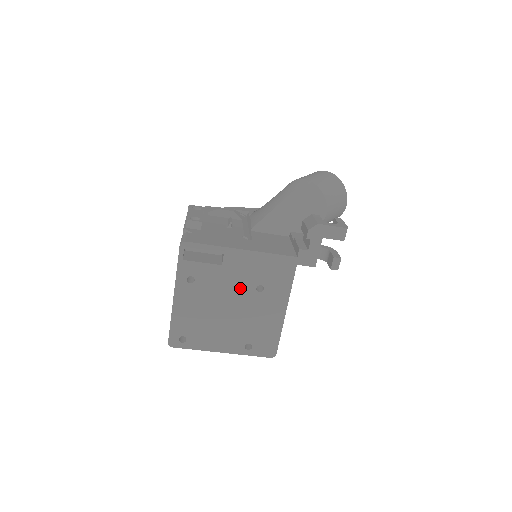
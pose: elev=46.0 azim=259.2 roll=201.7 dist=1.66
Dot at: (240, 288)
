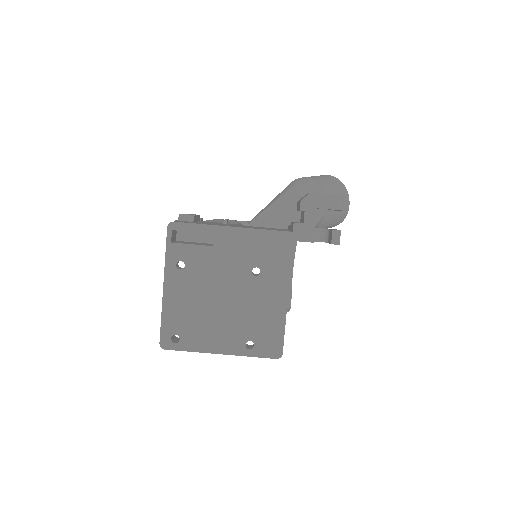
Dot at: (234, 272)
